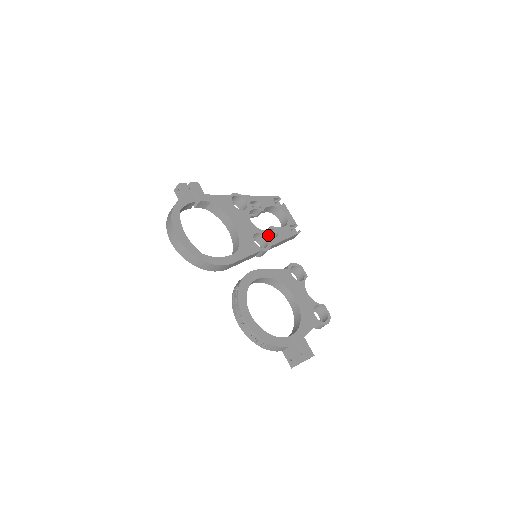
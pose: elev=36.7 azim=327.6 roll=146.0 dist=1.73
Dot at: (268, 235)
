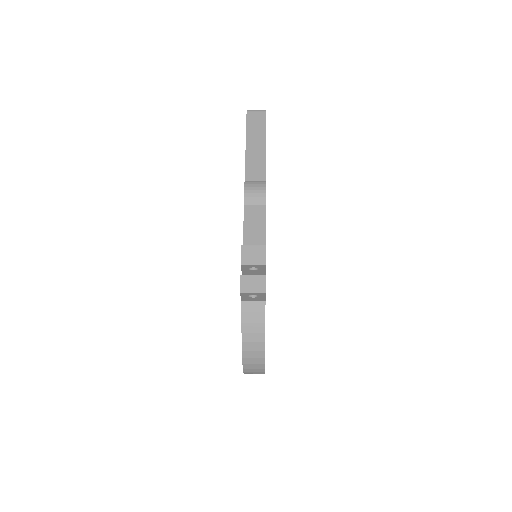
Dot at: occluded
